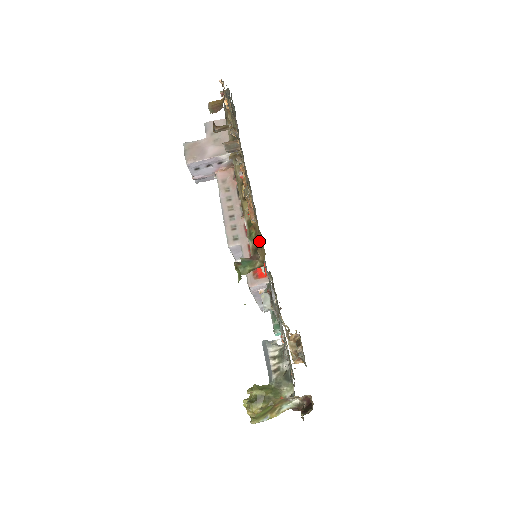
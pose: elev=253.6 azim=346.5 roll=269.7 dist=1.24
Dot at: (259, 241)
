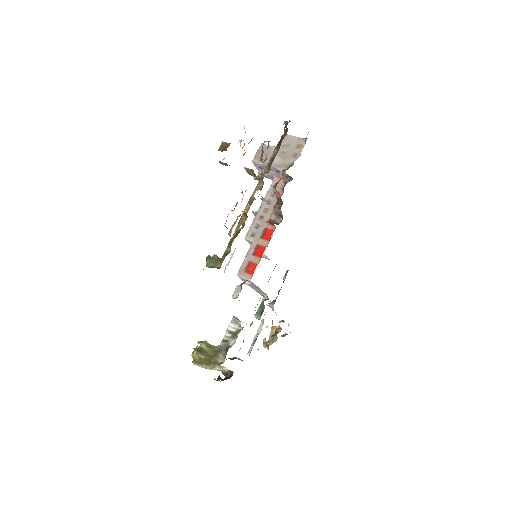
Dot at: (230, 250)
